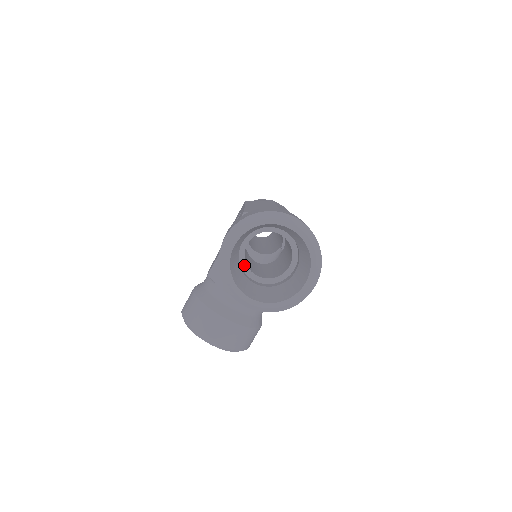
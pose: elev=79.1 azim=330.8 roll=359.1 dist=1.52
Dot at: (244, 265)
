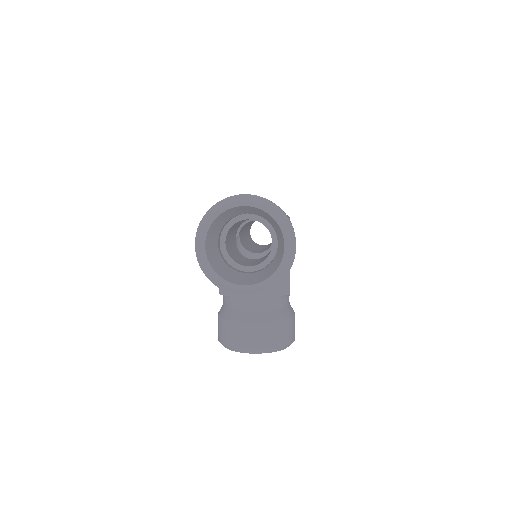
Dot at: (233, 263)
